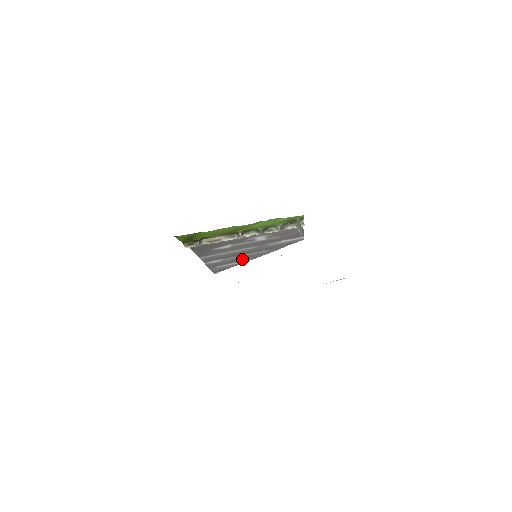
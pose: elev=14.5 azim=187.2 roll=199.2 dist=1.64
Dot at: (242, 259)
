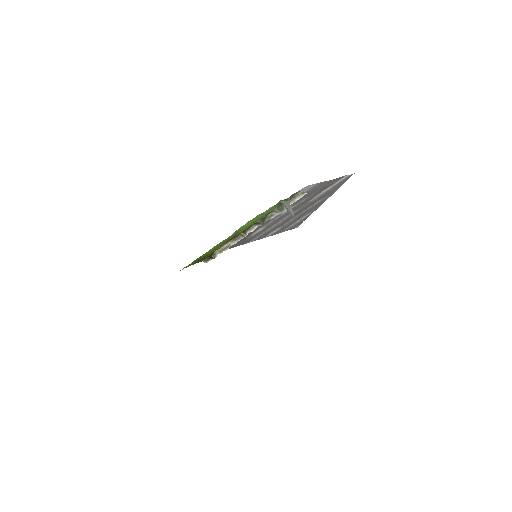
Dot at: (305, 214)
